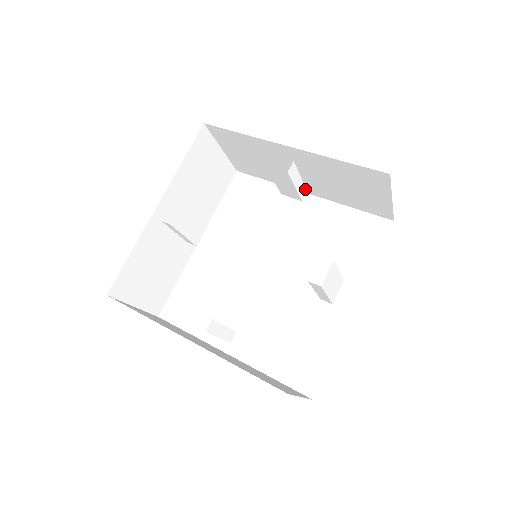
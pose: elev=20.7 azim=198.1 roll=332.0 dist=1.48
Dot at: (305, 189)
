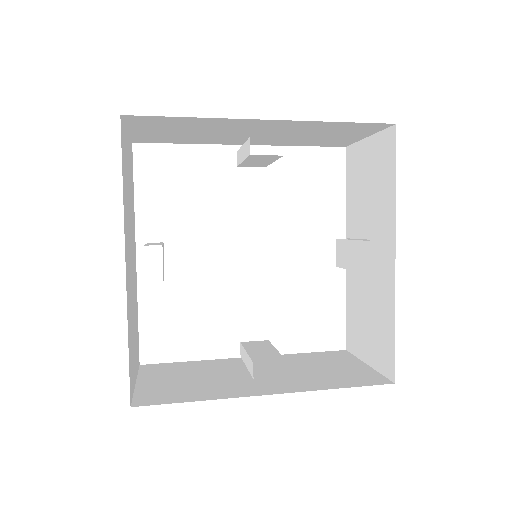
Dot at: occluded
